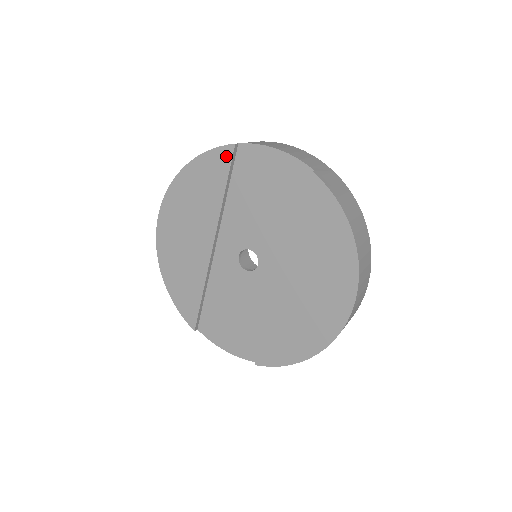
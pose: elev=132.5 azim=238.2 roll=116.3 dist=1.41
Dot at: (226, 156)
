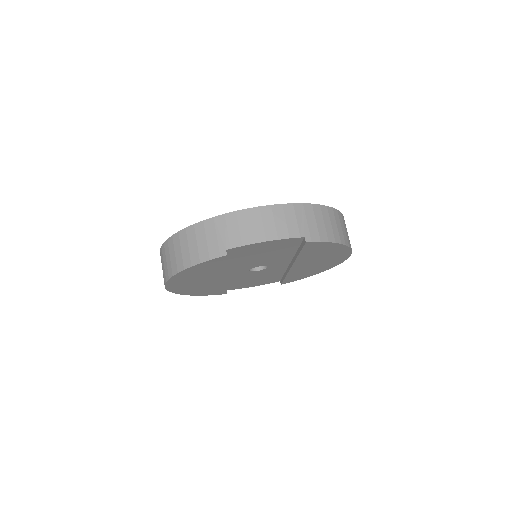
Dot at: (220, 260)
